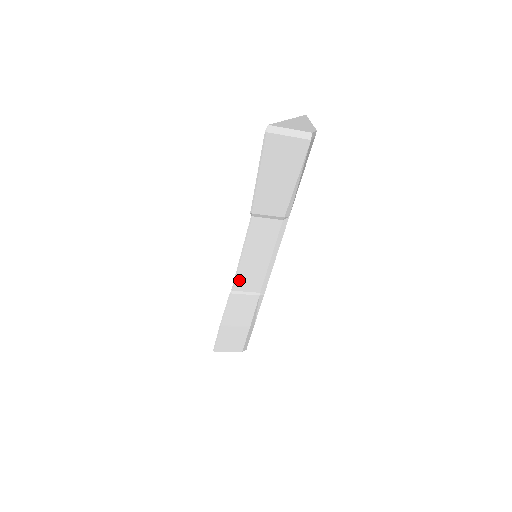
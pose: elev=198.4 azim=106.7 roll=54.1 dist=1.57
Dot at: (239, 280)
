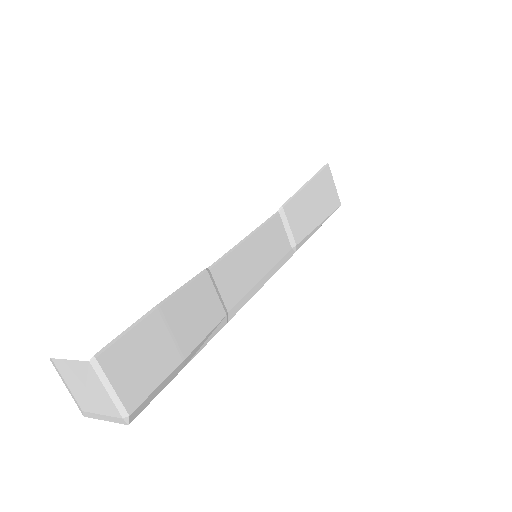
Dot at: (225, 264)
